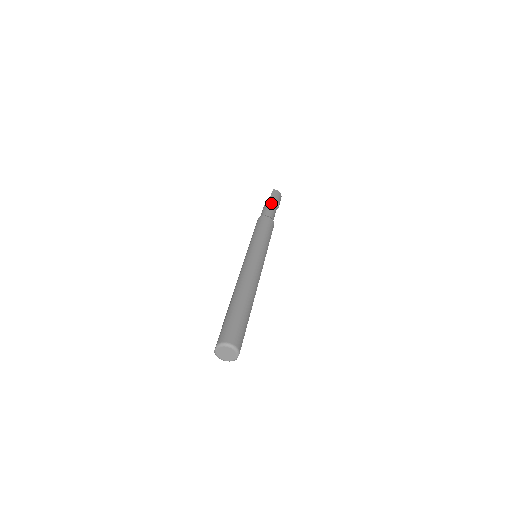
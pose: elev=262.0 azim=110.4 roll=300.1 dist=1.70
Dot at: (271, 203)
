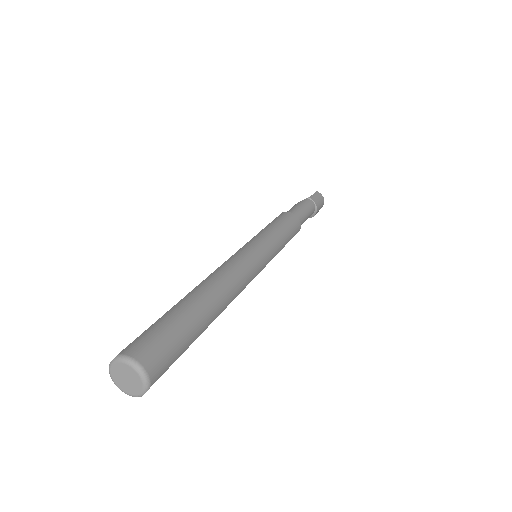
Dot at: (307, 204)
